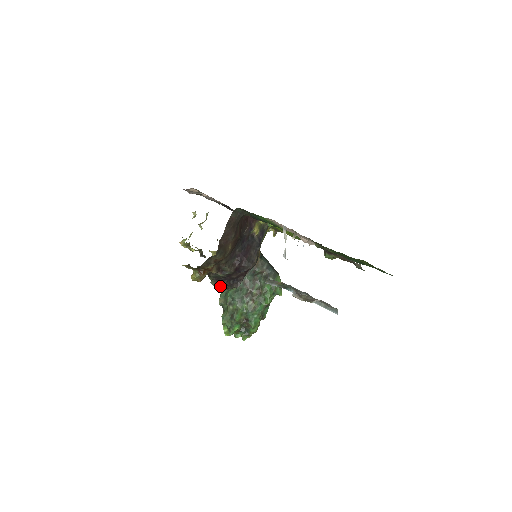
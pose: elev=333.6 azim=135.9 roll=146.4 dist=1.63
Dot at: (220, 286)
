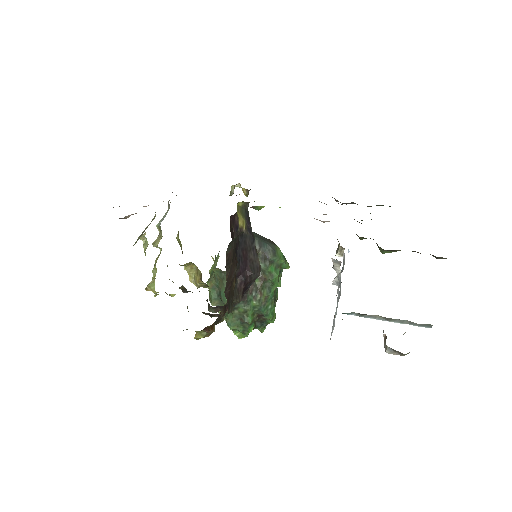
Dot at: occluded
